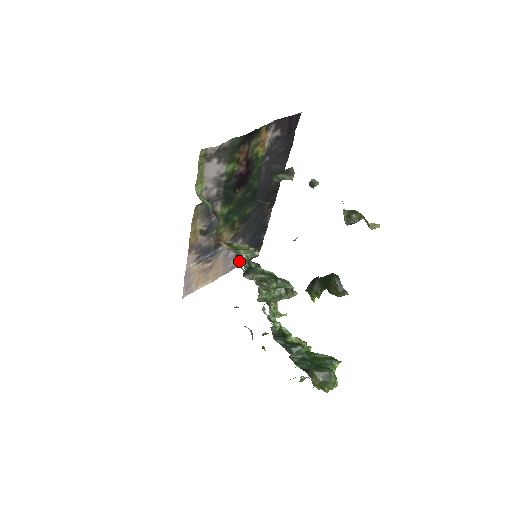
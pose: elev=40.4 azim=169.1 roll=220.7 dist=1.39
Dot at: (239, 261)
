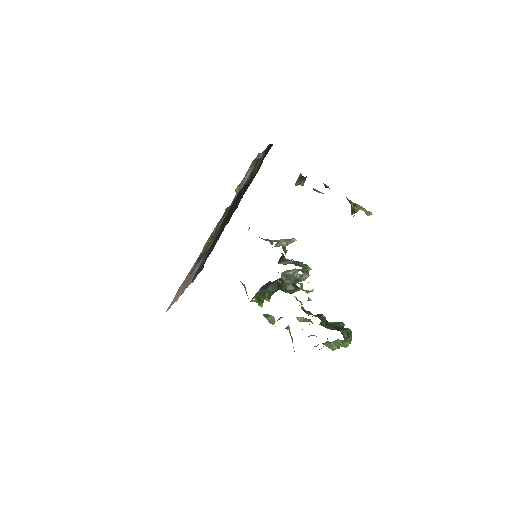
Dot at: occluded
